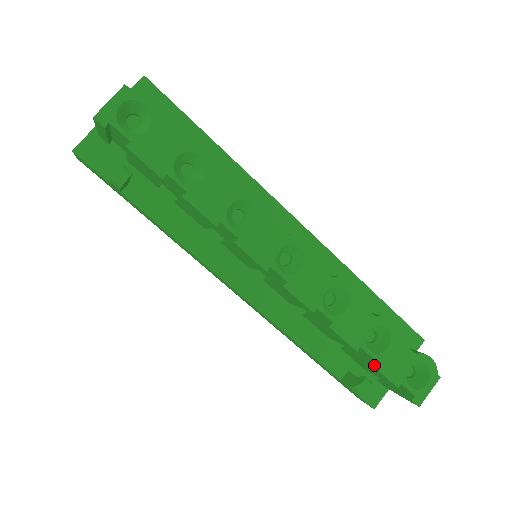
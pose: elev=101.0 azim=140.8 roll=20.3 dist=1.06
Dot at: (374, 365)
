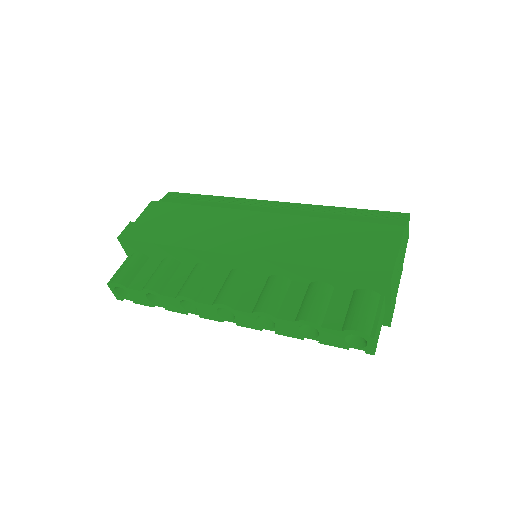
Dot at: (320, 343)
